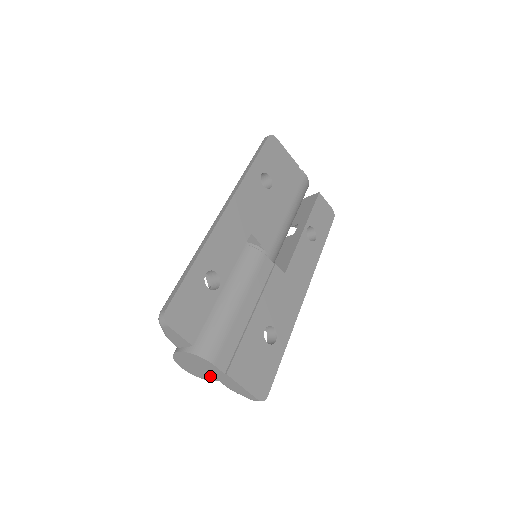
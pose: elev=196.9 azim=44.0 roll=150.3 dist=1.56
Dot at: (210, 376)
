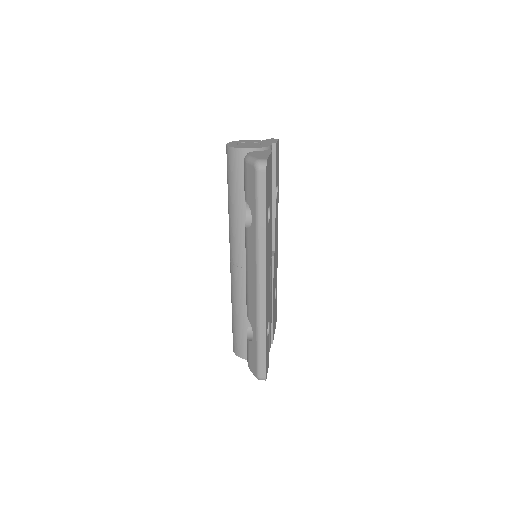
Dot at: occluded
